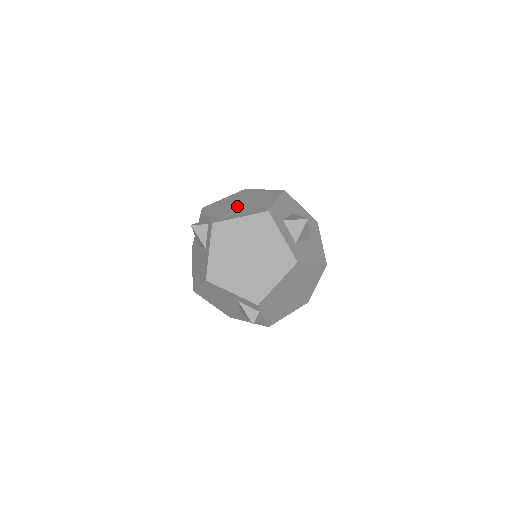
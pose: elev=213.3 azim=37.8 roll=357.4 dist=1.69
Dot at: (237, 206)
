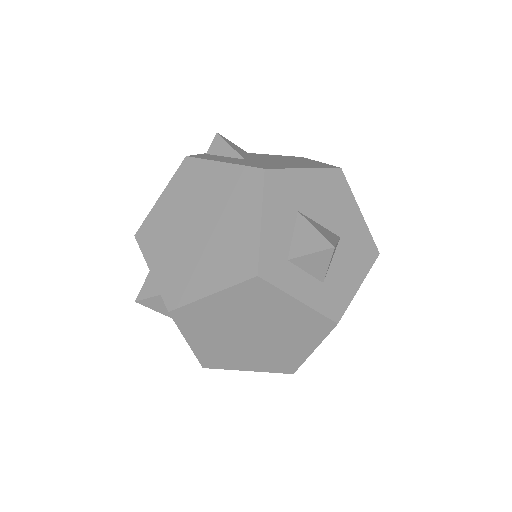
Dot at: (193, 241)
